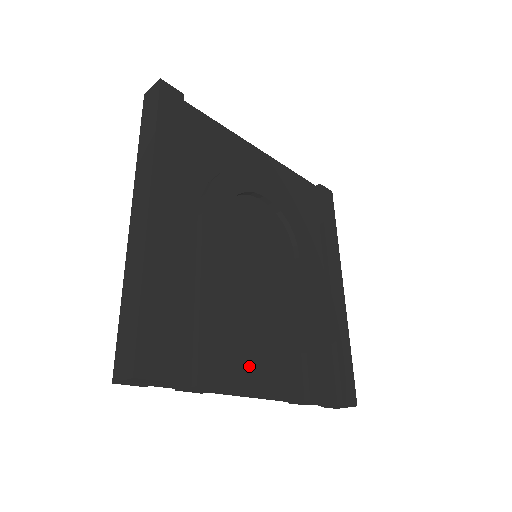
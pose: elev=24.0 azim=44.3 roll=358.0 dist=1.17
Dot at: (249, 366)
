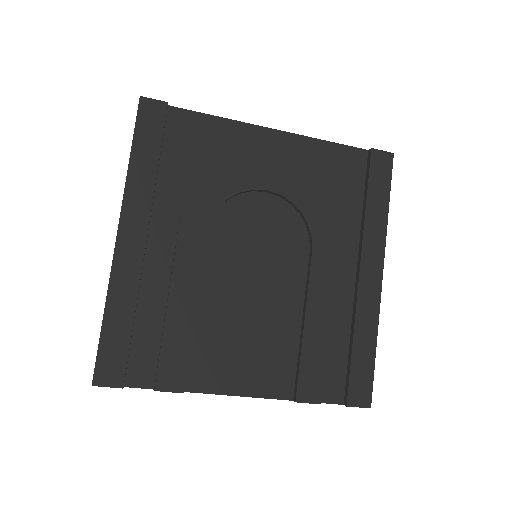
Dot at: (223, 370)
